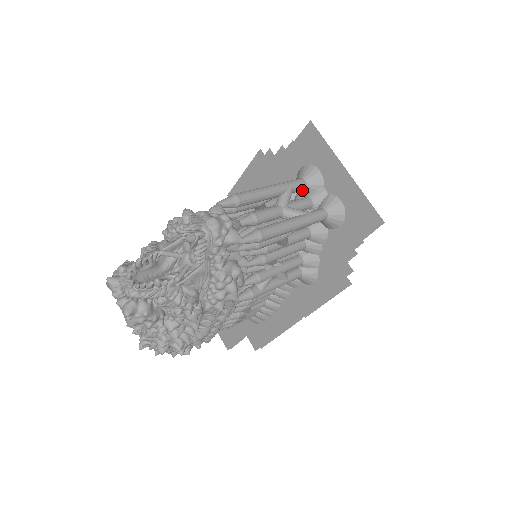
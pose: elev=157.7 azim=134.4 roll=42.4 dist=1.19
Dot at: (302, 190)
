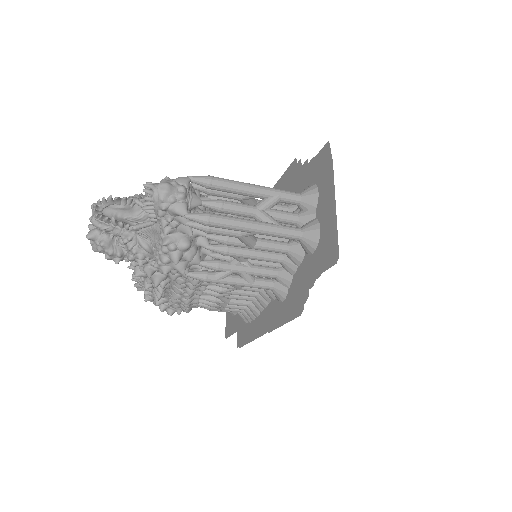
Dot at: (297, 205)
